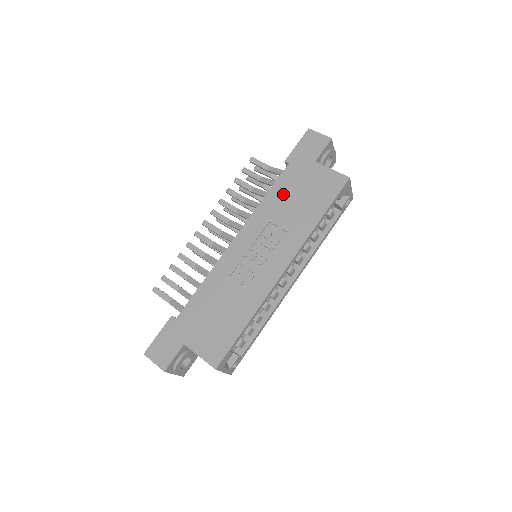
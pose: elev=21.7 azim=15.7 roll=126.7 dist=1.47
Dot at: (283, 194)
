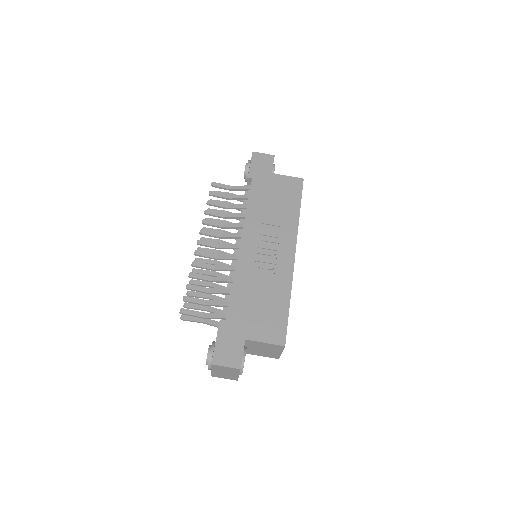
Dot at: (261, 201)
